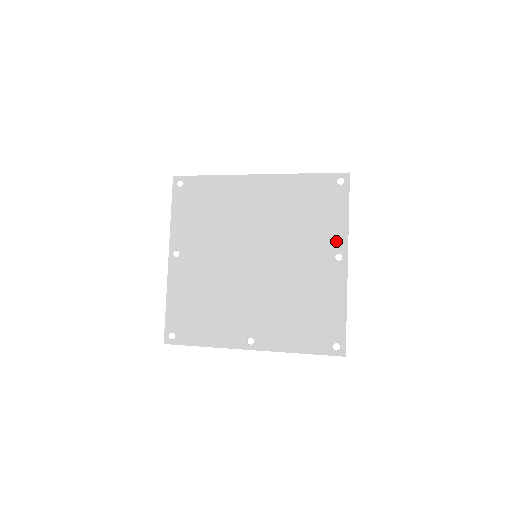
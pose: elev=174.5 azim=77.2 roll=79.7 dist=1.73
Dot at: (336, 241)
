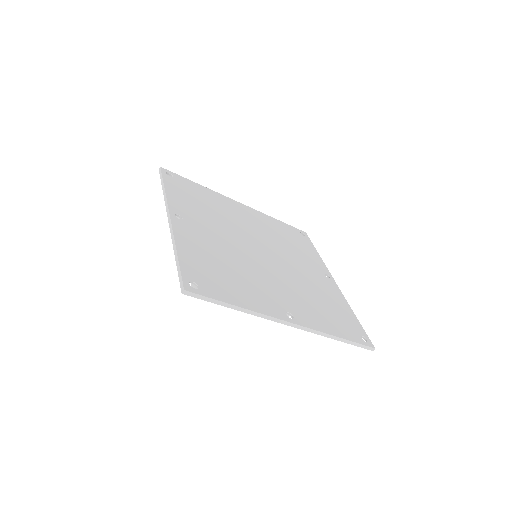
Dot at: (320, 265)
